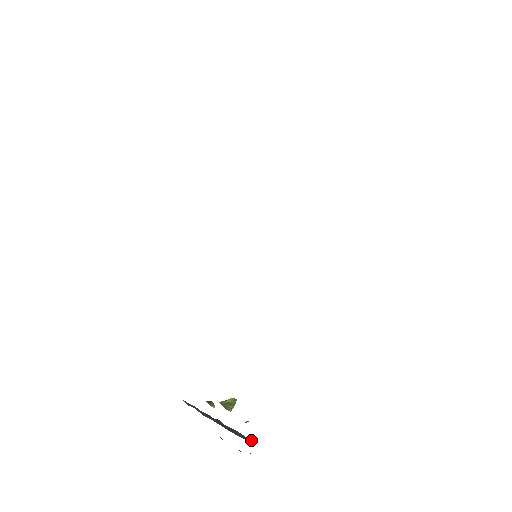
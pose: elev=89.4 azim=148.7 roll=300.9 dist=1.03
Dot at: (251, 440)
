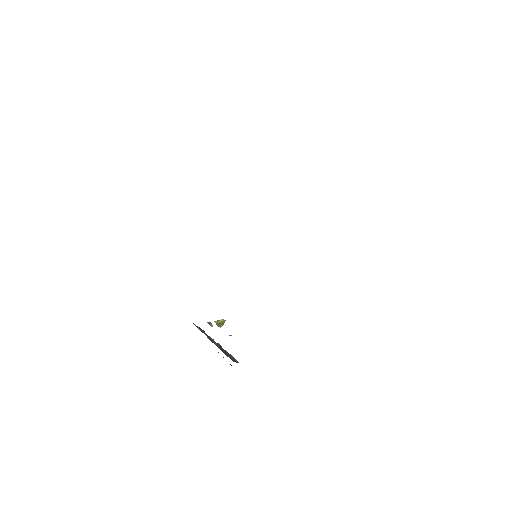
Dot at: (238, 362)
